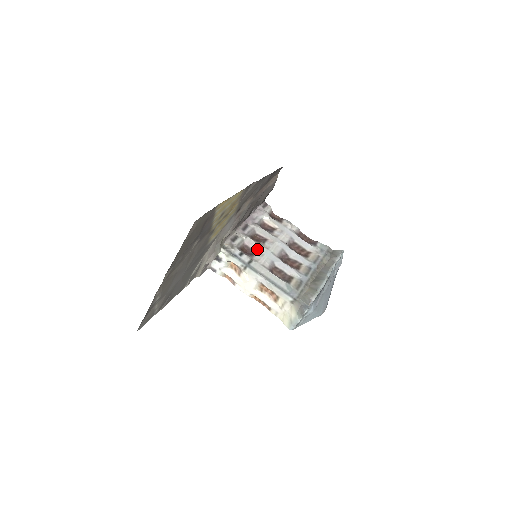
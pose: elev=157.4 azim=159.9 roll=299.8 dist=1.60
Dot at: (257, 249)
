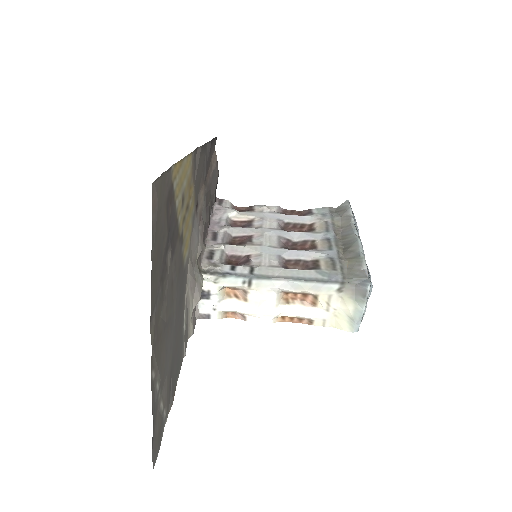
Dot at: (248, 252)
